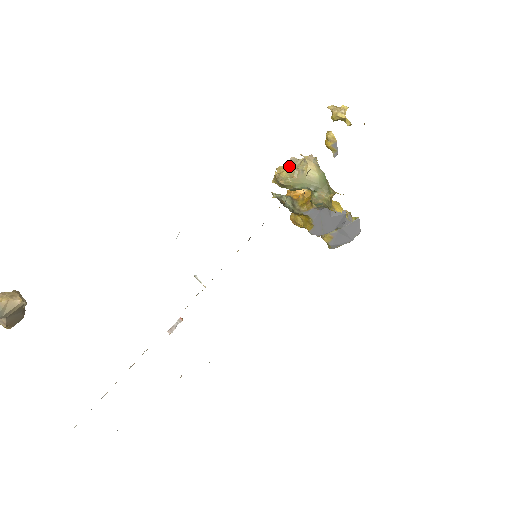
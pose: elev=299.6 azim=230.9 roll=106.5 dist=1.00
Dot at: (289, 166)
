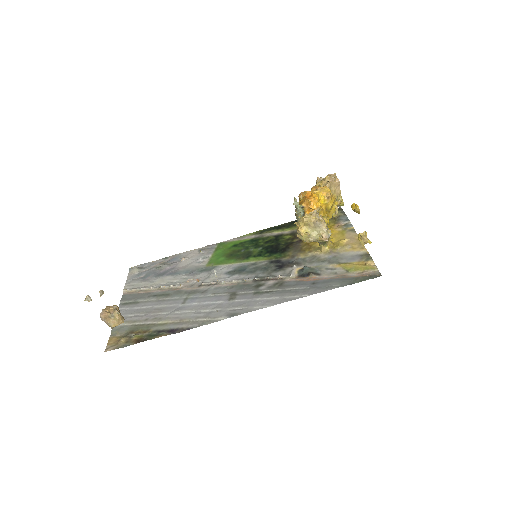
Dot at: (312, 227)
